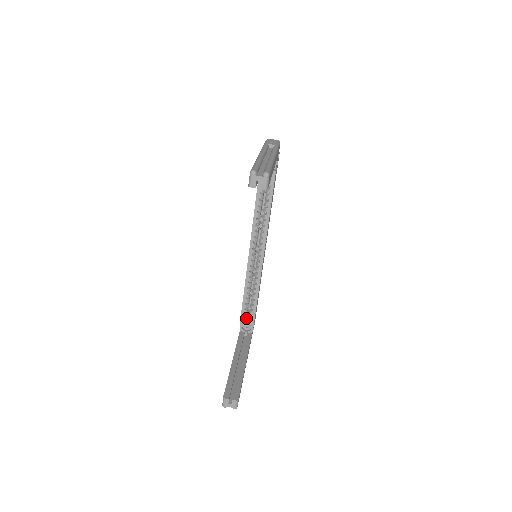
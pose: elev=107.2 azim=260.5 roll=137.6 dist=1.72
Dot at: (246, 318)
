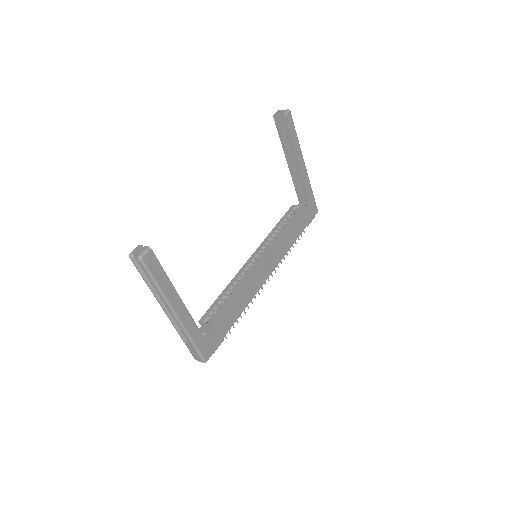
Dot at: occluded
